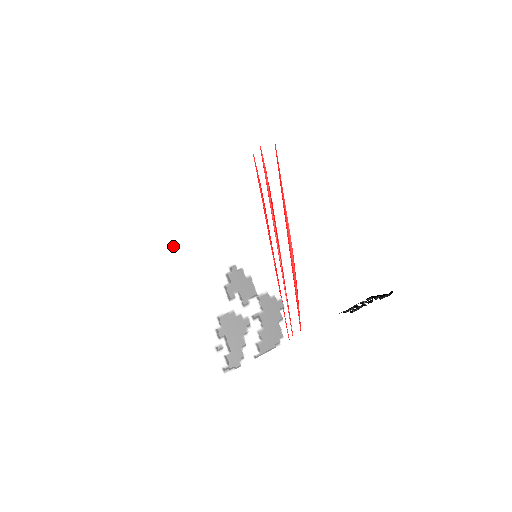
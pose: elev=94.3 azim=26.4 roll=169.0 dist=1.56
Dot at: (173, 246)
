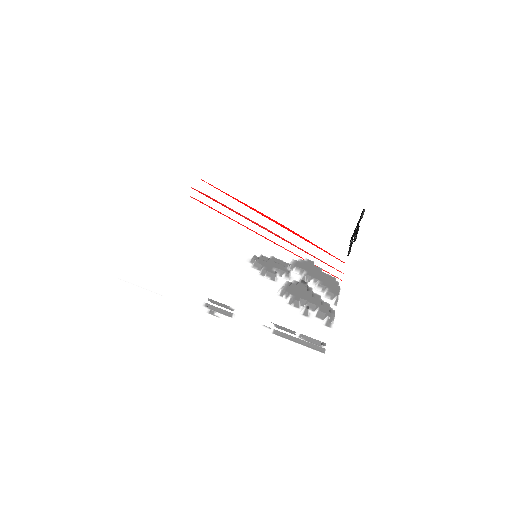
Dot at: (193, 269)
